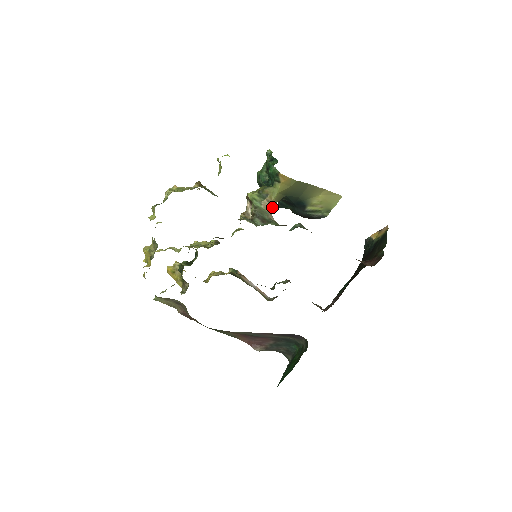
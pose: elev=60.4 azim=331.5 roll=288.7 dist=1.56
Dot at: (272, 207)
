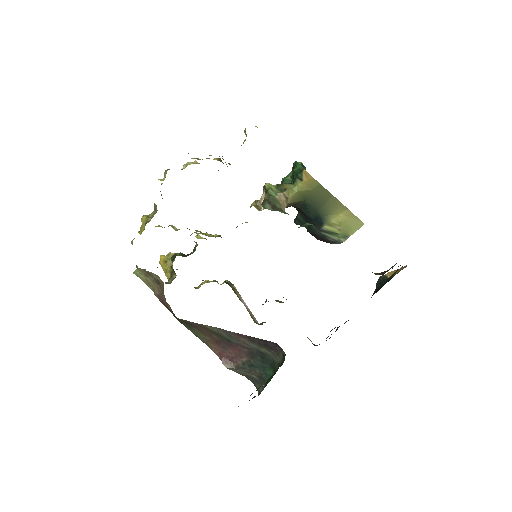
Dot at: (287, 204)
